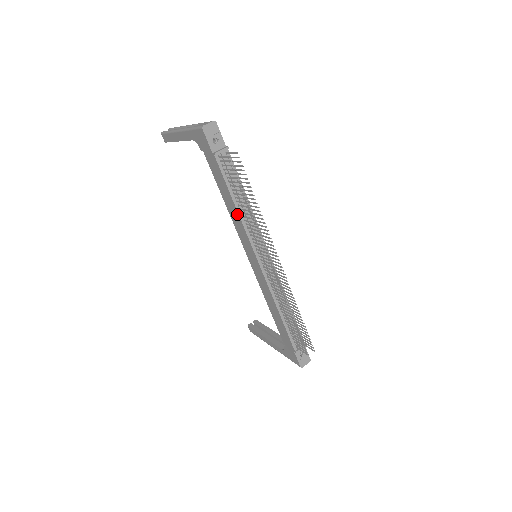
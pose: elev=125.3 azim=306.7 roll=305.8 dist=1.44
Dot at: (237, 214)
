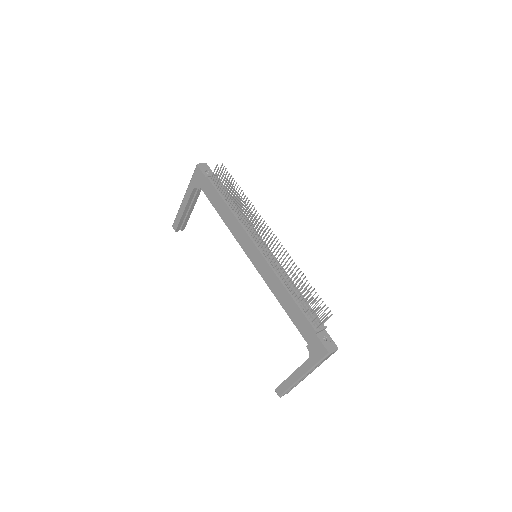
Dot at: (231, 215)
